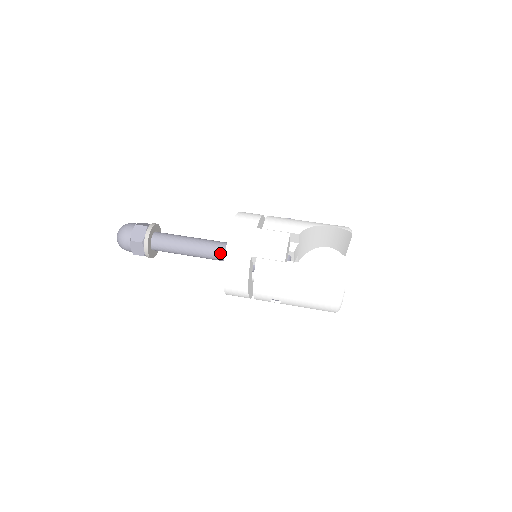
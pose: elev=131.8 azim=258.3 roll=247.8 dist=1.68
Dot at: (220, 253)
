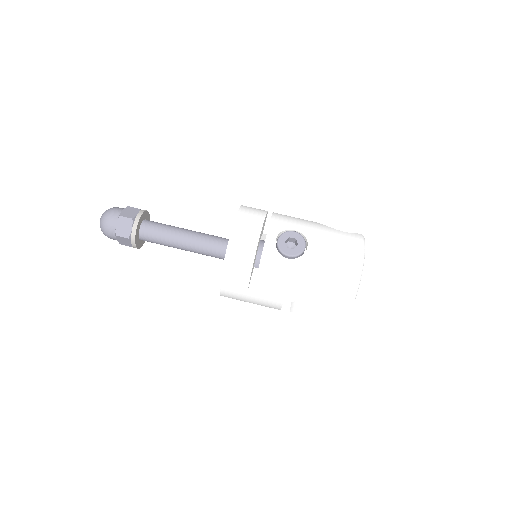
Dot at: occluded
